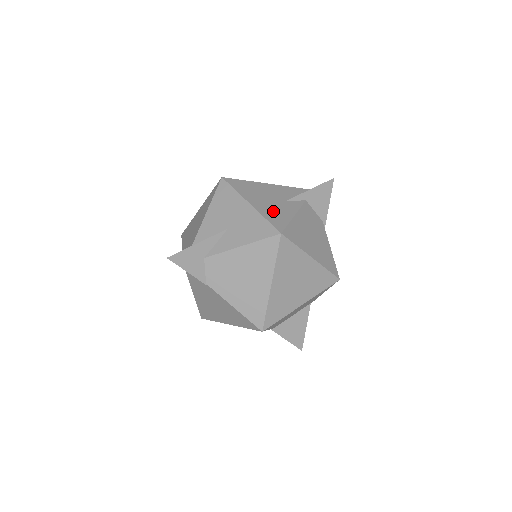
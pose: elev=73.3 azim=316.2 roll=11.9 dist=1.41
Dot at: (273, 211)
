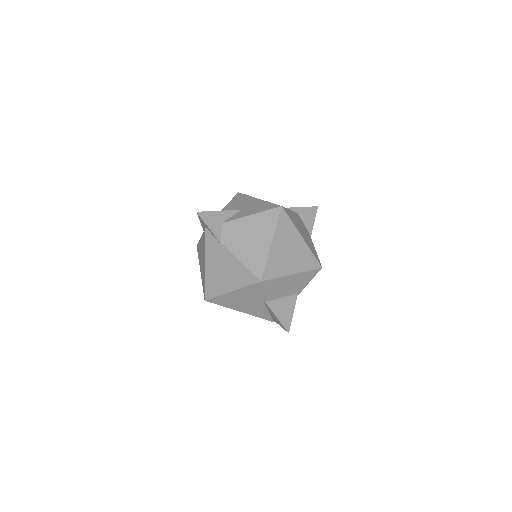
Dot at: occluded
